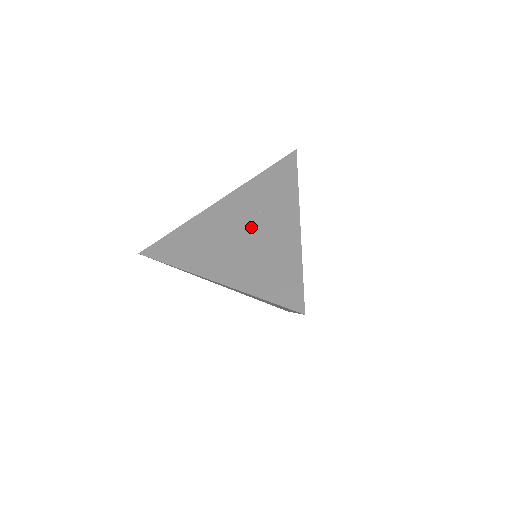
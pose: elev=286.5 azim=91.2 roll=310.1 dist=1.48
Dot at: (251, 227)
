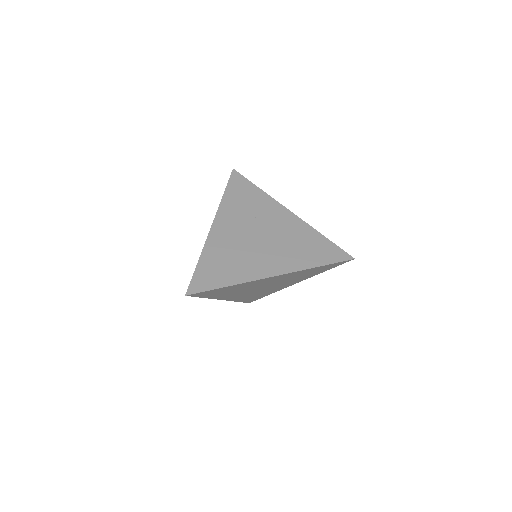
Dot at: (262, 230)
